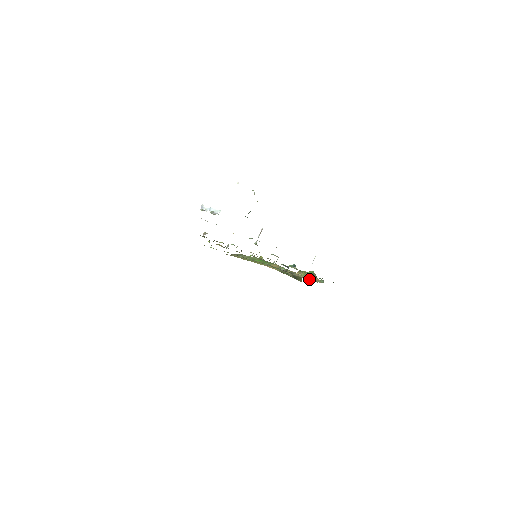
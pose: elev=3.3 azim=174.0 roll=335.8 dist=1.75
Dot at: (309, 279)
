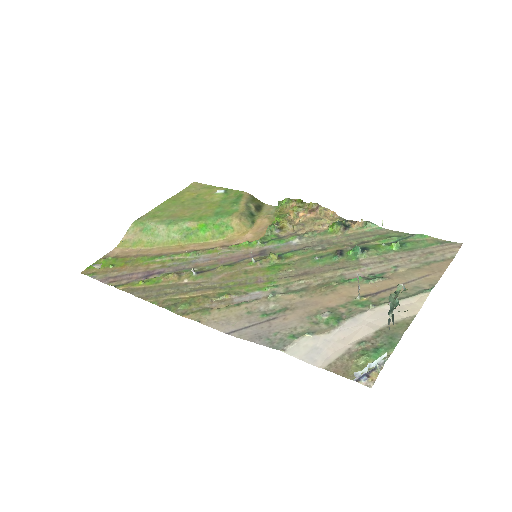
Dot at: occluded
